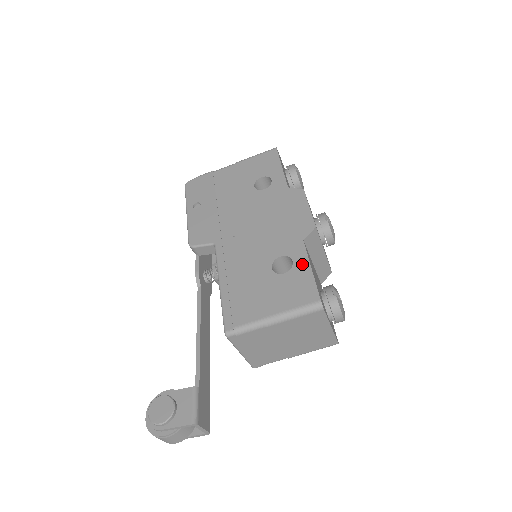
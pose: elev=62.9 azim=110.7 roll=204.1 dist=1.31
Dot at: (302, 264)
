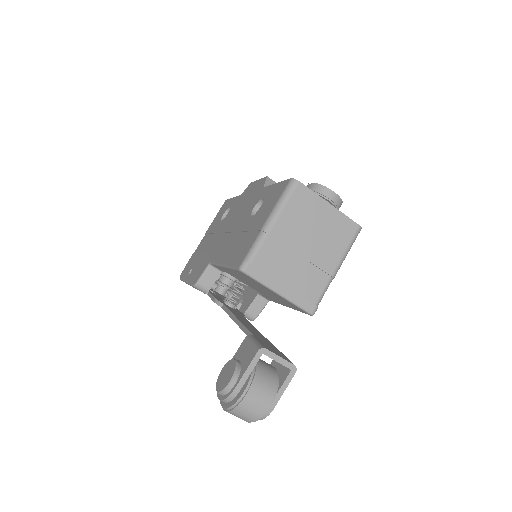
Dot at: (269, 190)
